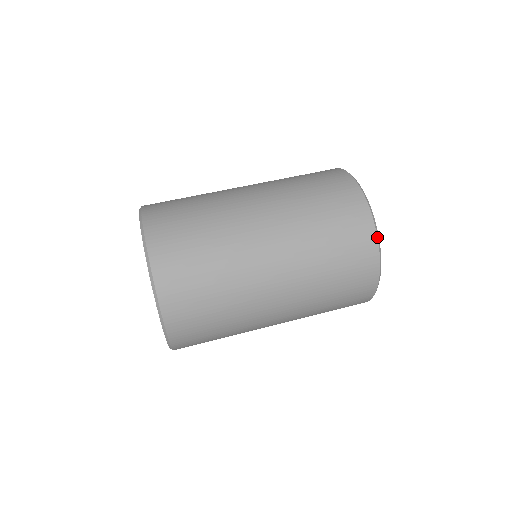
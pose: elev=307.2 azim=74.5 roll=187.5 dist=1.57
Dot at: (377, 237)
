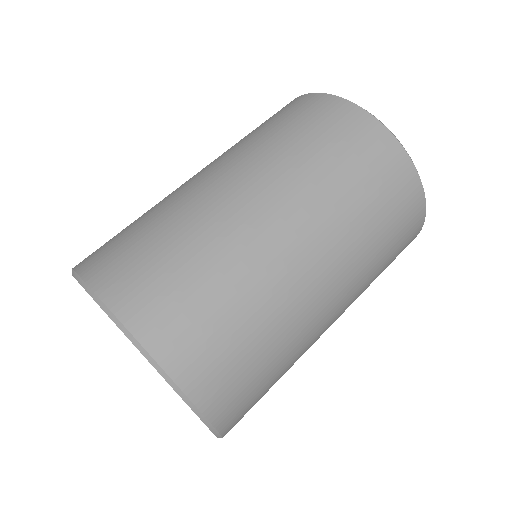
Dot at: occluded
